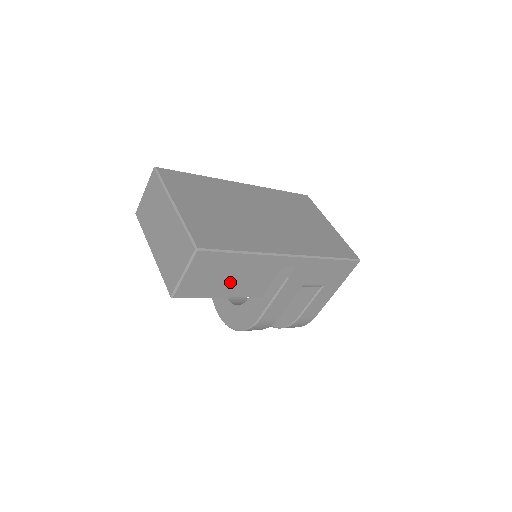
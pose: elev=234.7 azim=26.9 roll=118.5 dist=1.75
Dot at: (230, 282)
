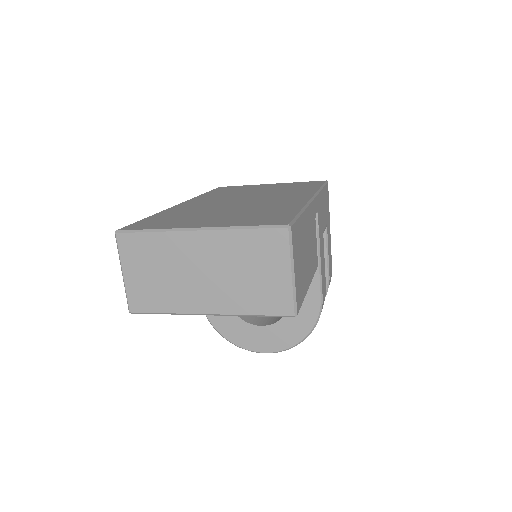
Dot at: (307, 260)
